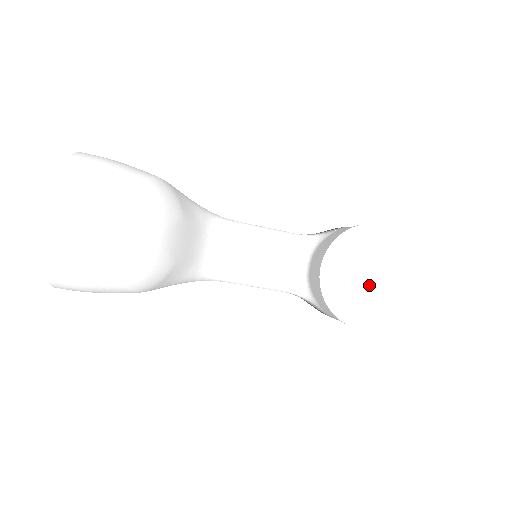
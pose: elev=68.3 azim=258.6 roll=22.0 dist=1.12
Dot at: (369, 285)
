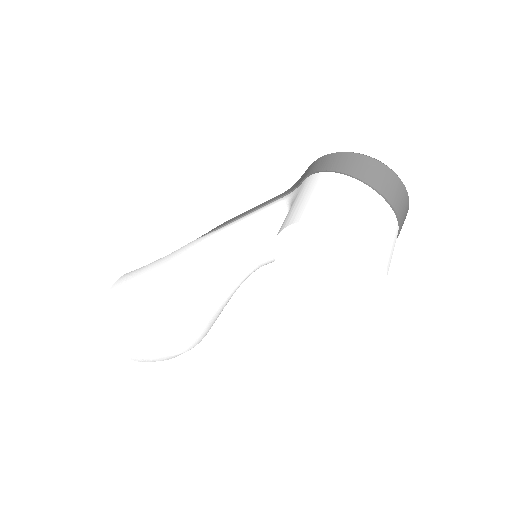
Dot at: (330, 270)
